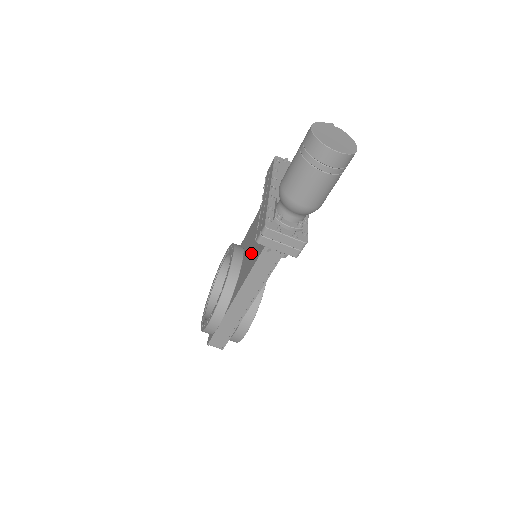
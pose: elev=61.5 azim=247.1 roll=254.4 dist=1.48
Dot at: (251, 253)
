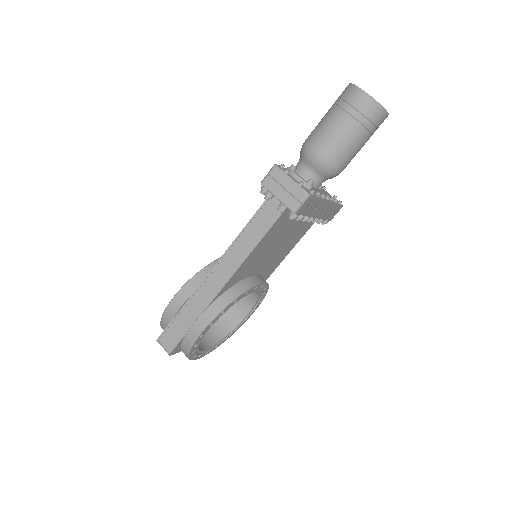
Dot at: occluded
